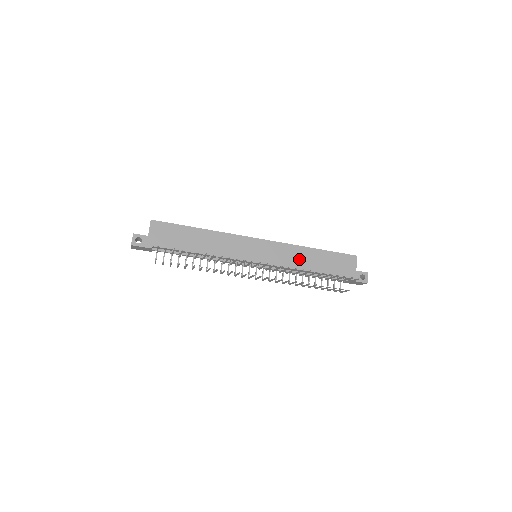
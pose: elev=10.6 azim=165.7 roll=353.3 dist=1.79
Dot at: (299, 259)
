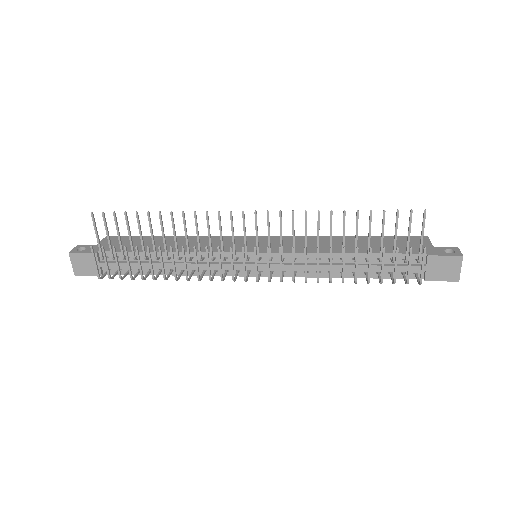
Dot at: (325, 245)
